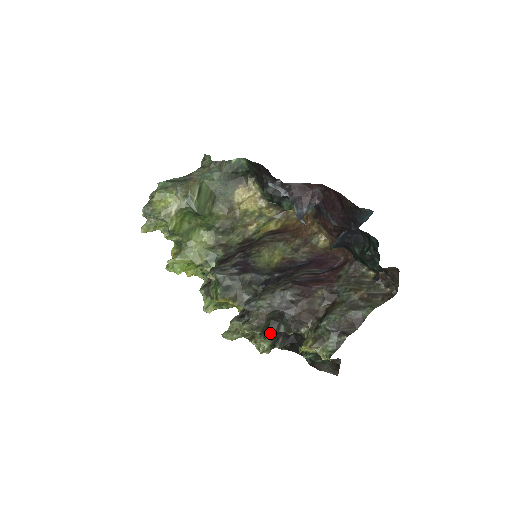
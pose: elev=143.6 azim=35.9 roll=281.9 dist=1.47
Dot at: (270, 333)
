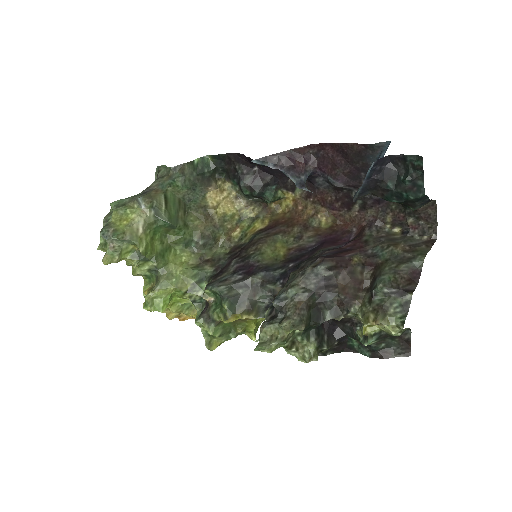
Dot at: (312, 330)
